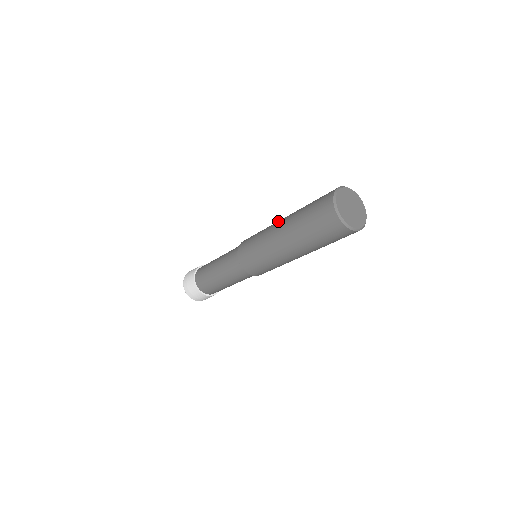
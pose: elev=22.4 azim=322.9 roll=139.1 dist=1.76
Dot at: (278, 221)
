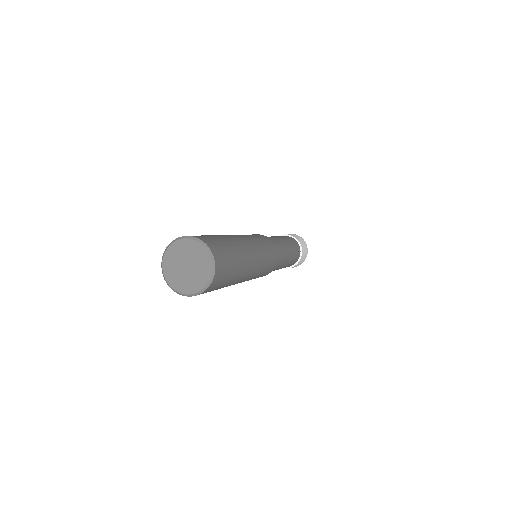
Dot at: occluded
